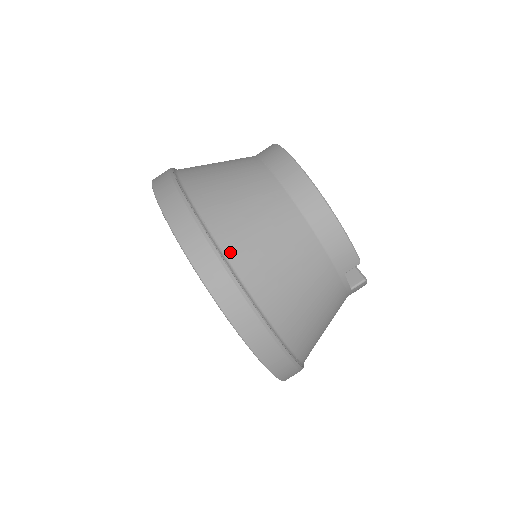
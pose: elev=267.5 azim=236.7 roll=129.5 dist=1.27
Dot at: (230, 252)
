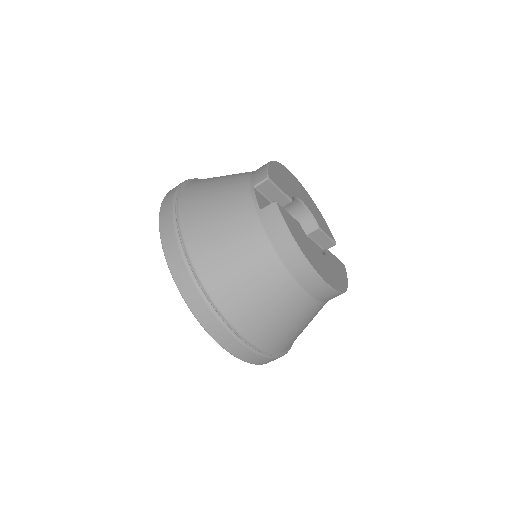
Dot at: occluded
